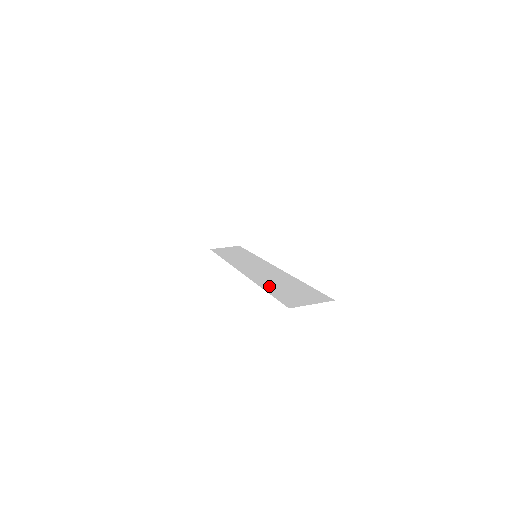
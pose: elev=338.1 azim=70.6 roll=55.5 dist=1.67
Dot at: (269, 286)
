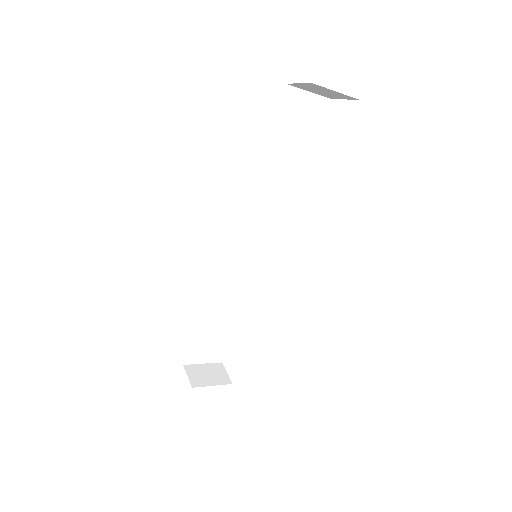
Dot at: occluded
